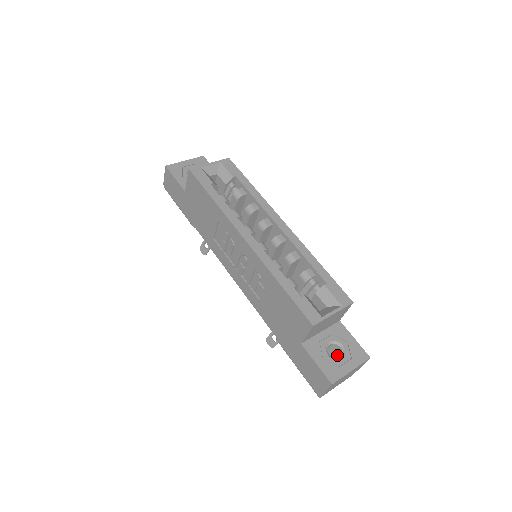
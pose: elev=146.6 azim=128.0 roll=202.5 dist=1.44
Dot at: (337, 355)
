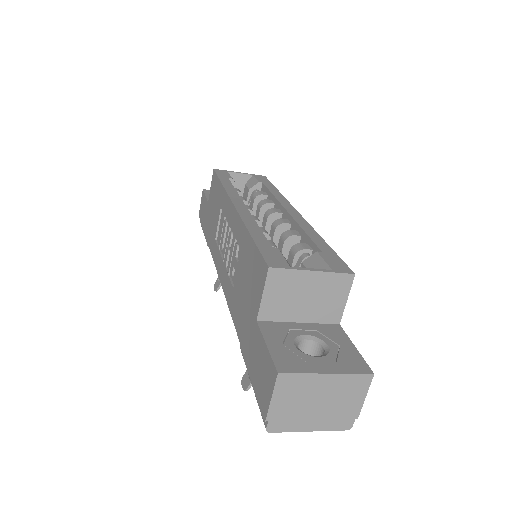
Dot at: occluded
